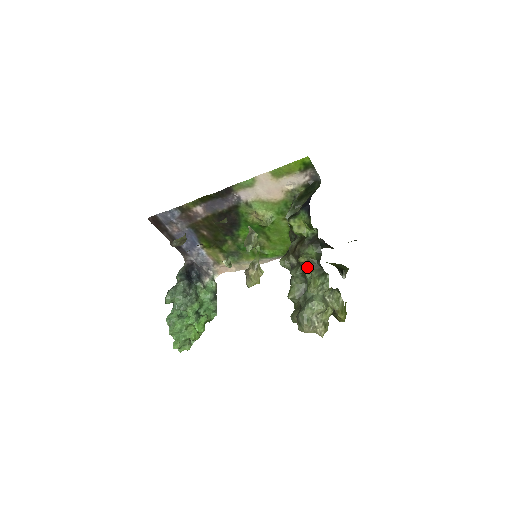
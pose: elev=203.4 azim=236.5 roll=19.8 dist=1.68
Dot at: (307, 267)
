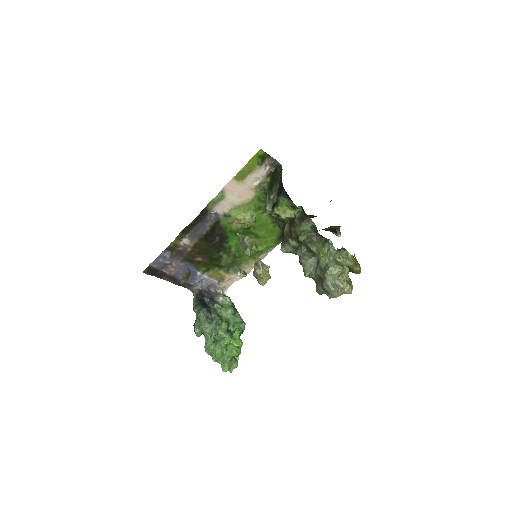
Dot at: (309, 242)
